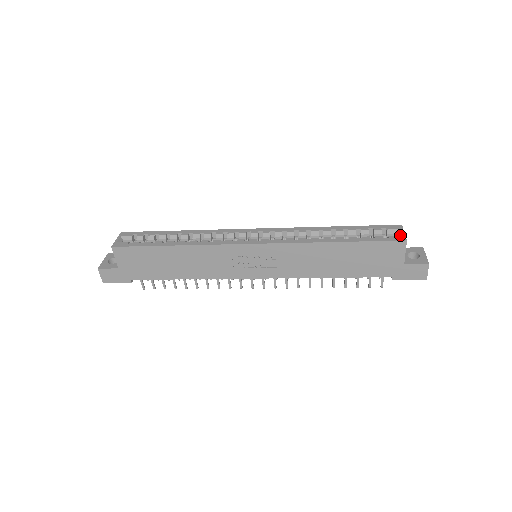
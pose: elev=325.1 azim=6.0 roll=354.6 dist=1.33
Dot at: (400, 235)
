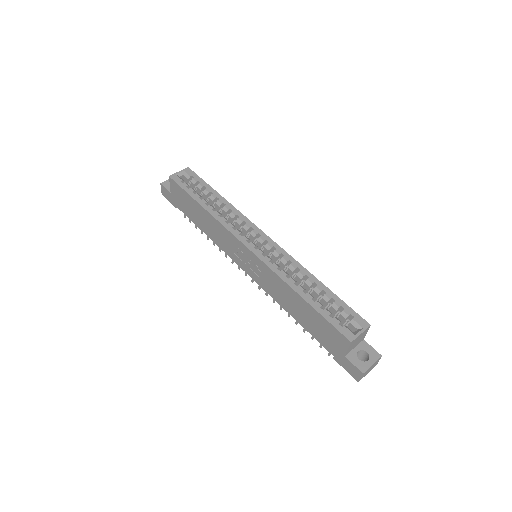
Dot at: (355, 333)
